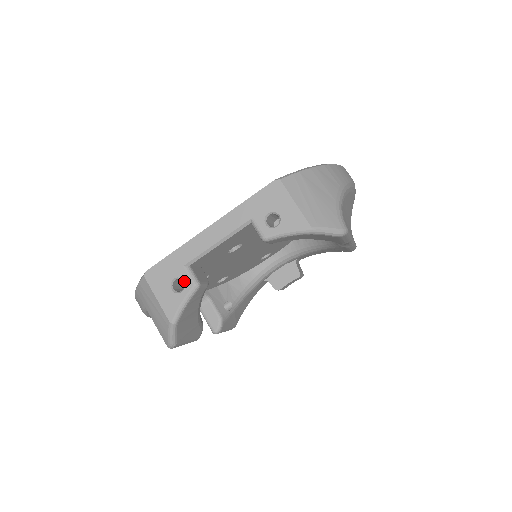
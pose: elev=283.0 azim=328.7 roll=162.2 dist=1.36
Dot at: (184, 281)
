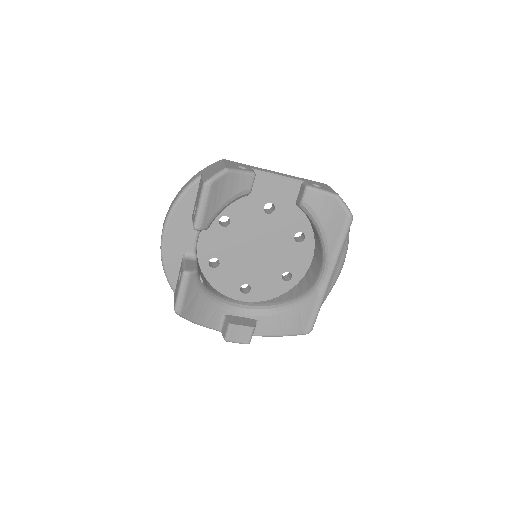
Dot at: (248, 169)
